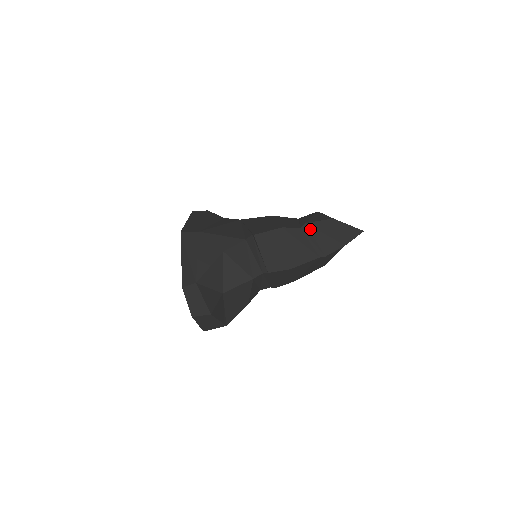
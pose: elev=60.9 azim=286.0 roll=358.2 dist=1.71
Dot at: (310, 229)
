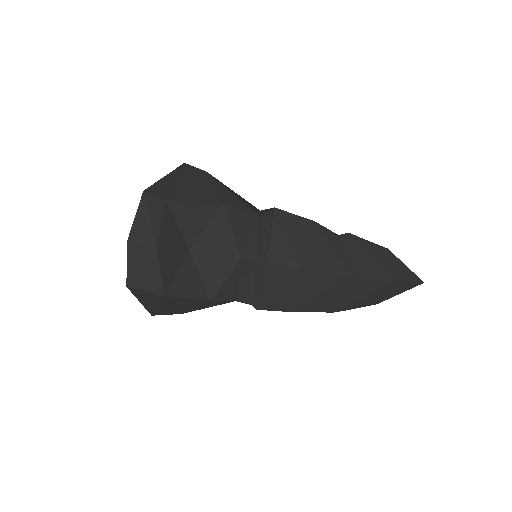
Dot at: (352, 241)
